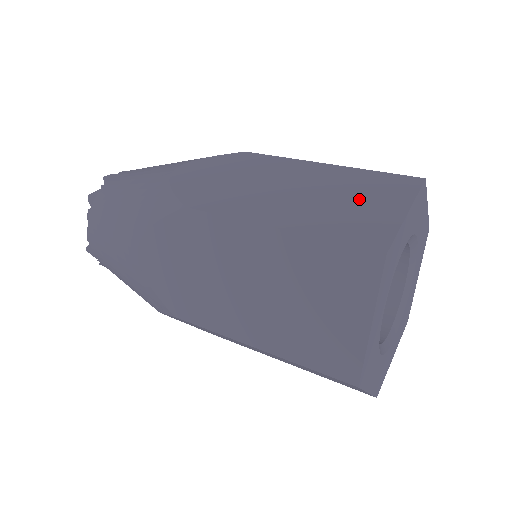
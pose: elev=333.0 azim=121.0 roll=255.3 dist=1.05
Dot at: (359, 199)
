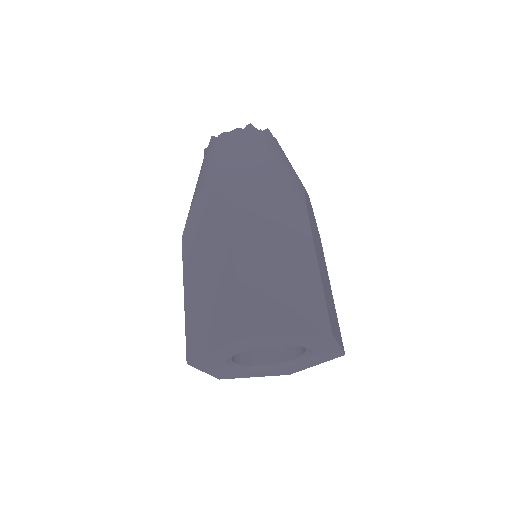
Dot at: (213, 316)
